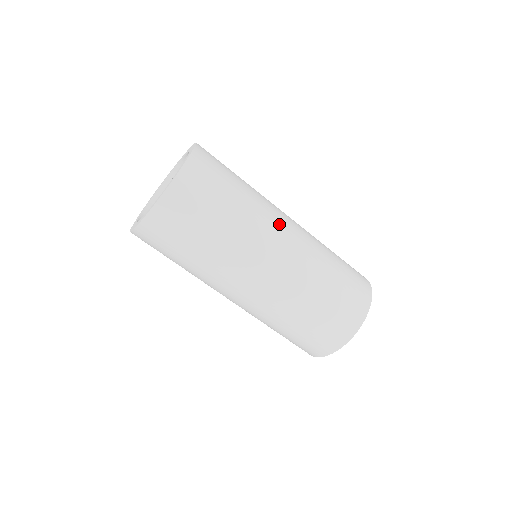
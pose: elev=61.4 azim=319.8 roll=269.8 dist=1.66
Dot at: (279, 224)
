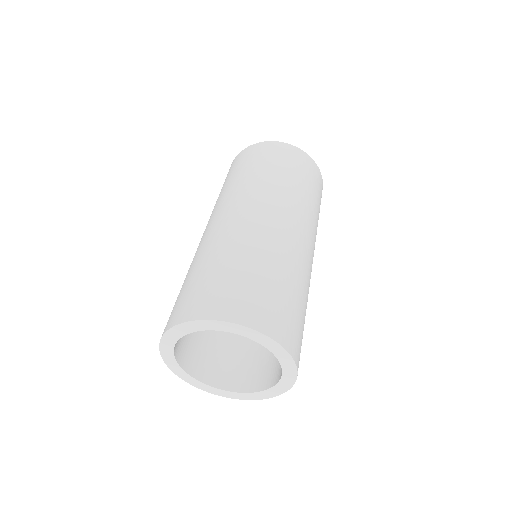
Dot at: occluded
